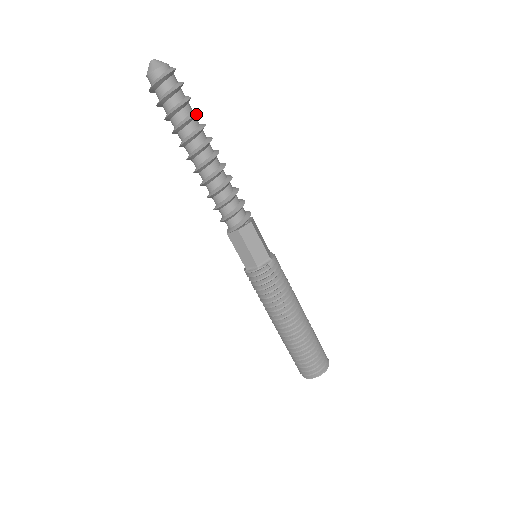
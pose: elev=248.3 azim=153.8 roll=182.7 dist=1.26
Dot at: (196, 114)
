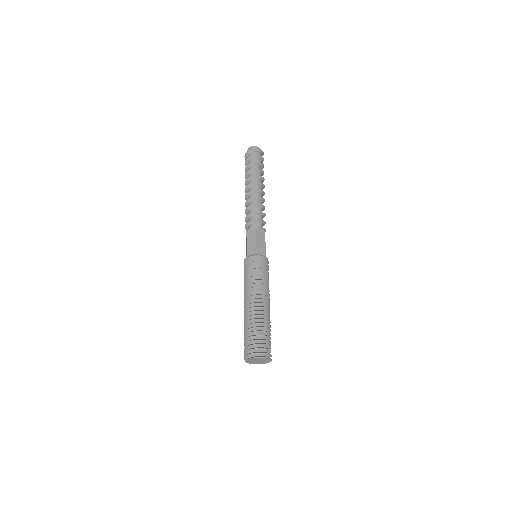
Dot at: (263, 172)
